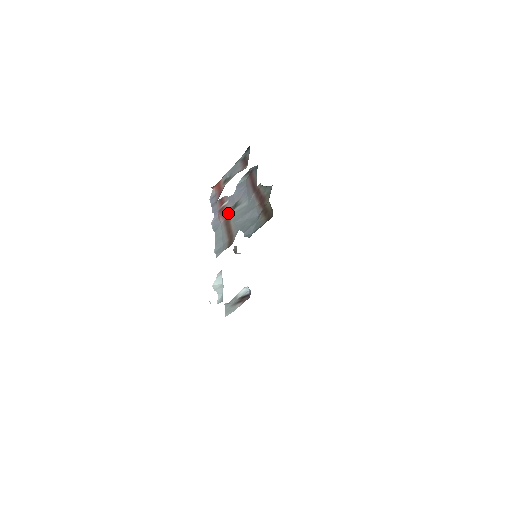
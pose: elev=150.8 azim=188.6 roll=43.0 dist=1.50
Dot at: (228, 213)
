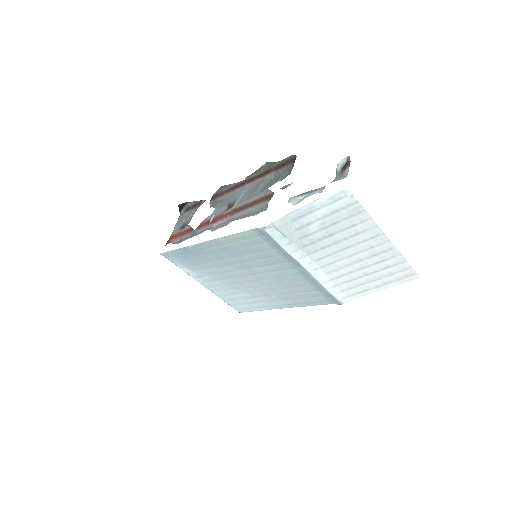
Dot at: (229, 211)
